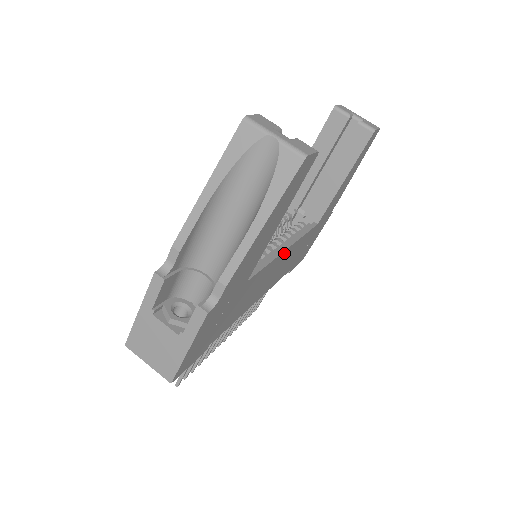
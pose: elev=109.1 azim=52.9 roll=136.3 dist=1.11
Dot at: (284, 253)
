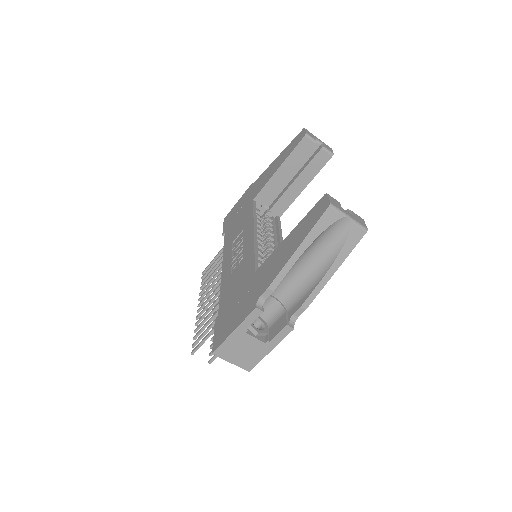
Dot at: occluded
